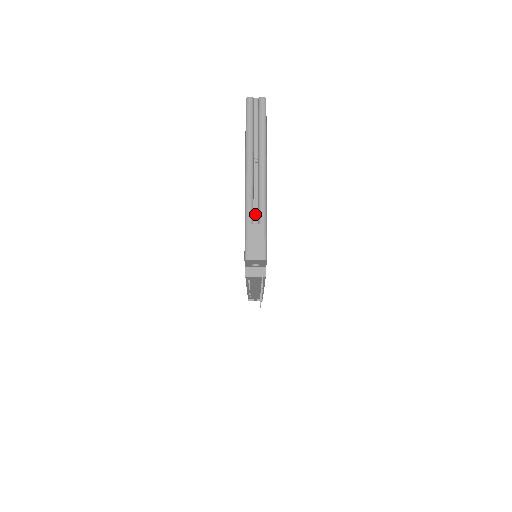
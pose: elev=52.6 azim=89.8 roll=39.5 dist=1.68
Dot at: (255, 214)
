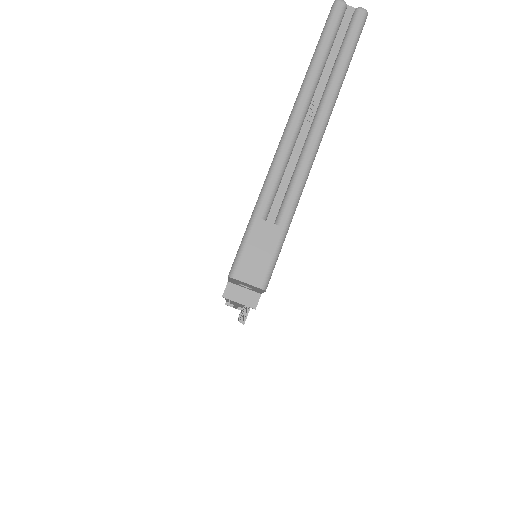
Dot at: (276, 203)
